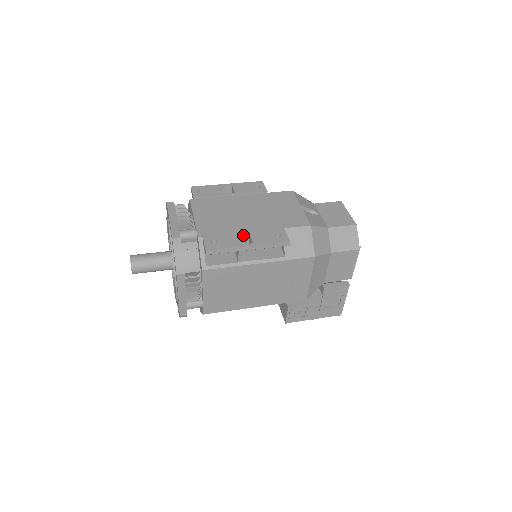
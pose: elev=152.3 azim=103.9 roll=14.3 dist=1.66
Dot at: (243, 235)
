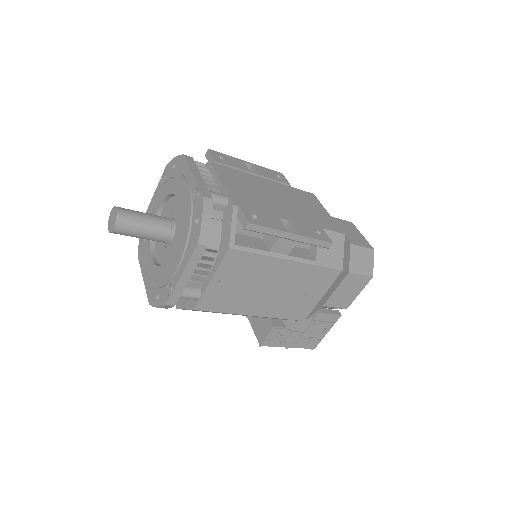
Dot at: (281, 220)
